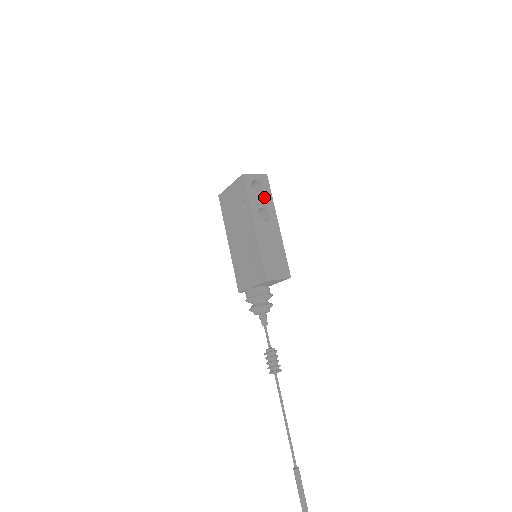
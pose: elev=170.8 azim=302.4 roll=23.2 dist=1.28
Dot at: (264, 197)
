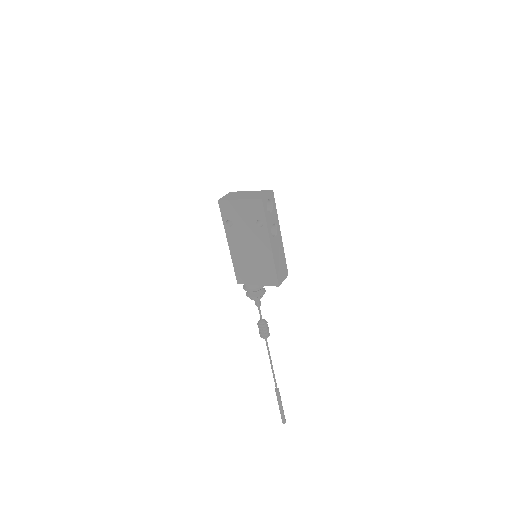
Dot at: (273, 214)
